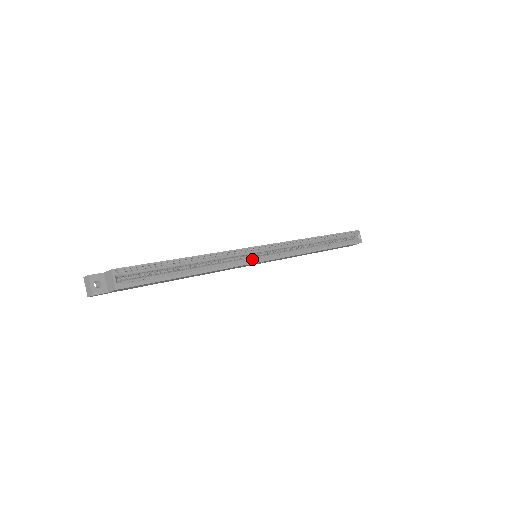
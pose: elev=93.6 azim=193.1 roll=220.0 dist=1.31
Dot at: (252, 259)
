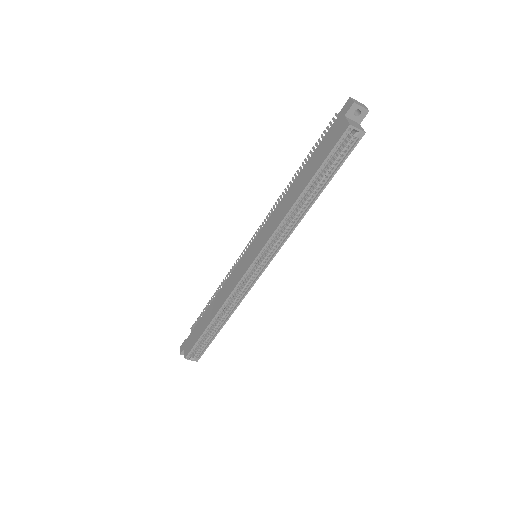
Dot at: (252, 279)
